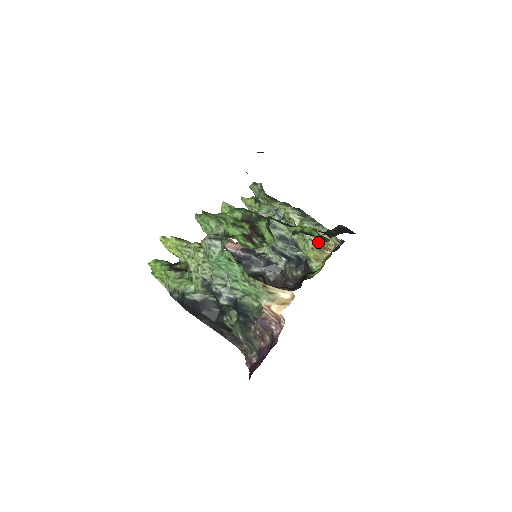
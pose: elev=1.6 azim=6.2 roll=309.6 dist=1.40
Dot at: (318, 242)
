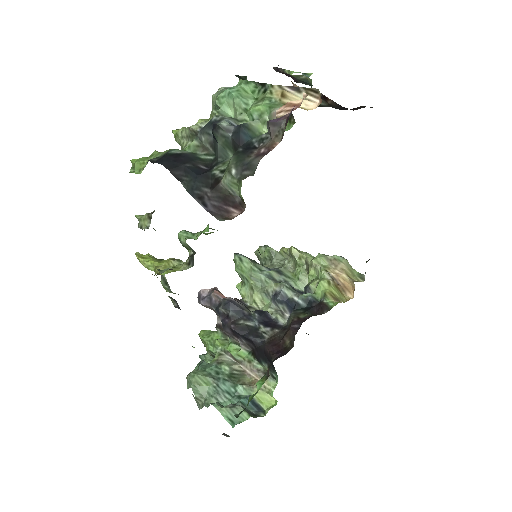
Dot at: (336, 277)
